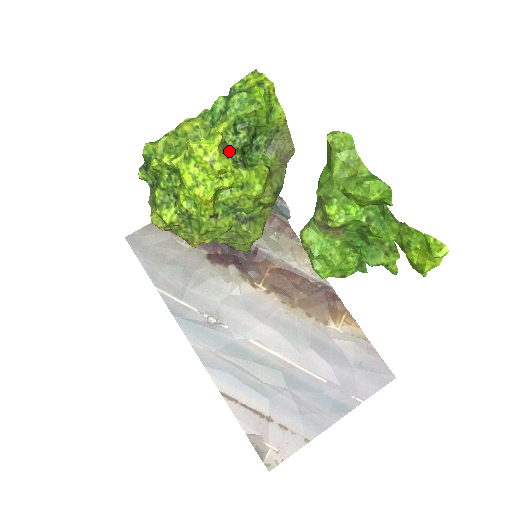
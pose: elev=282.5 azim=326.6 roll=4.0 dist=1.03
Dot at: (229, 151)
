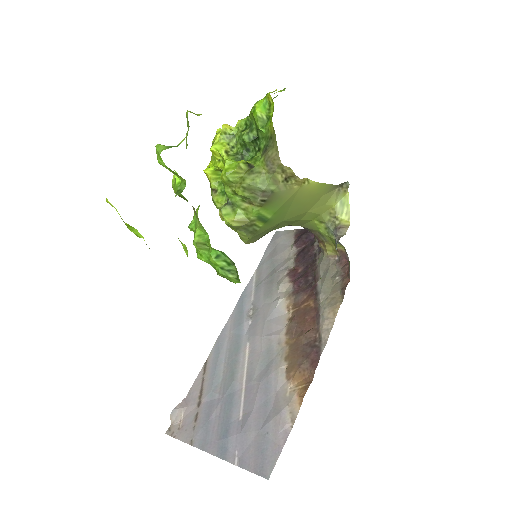
Dot at: (237, 144)
